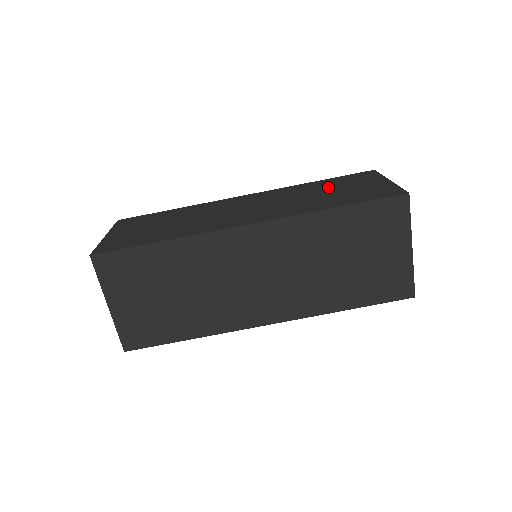
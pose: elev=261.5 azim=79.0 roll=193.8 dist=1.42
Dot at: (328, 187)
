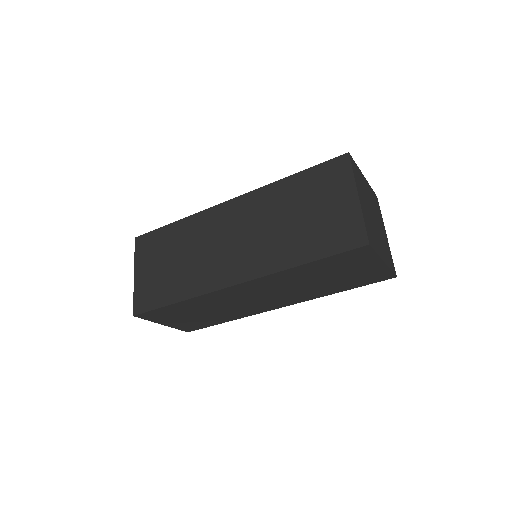
Dot at: (301, 201)
